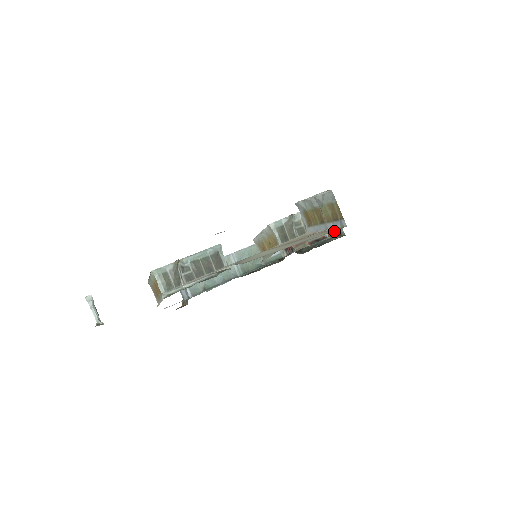
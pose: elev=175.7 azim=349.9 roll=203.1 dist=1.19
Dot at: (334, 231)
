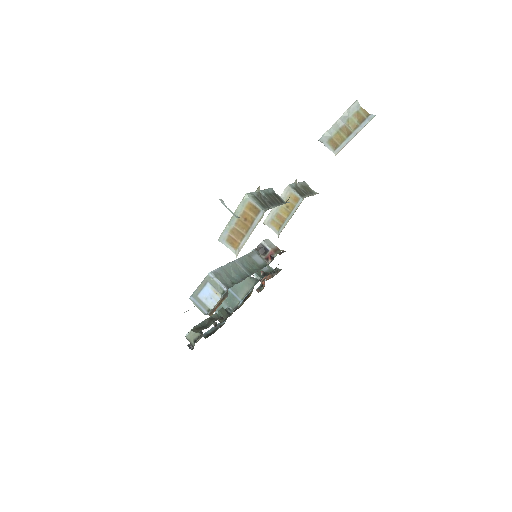
Dot at: occluded
